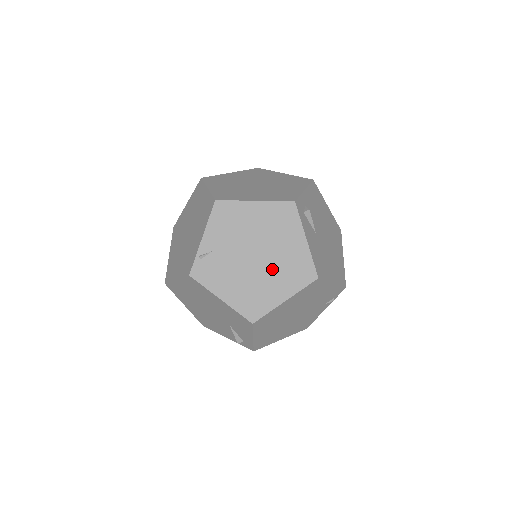
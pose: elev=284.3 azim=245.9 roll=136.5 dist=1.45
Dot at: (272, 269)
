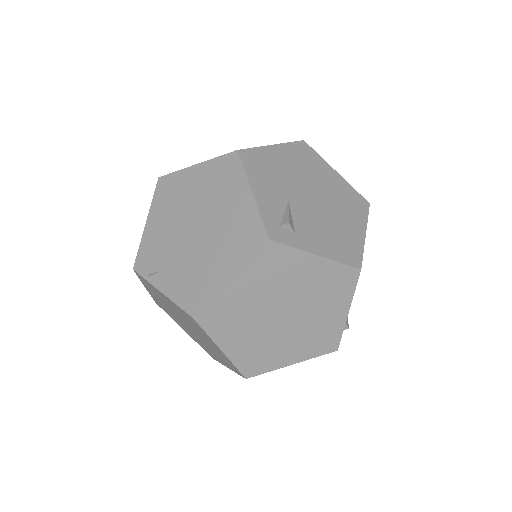
Dot at: occluded
